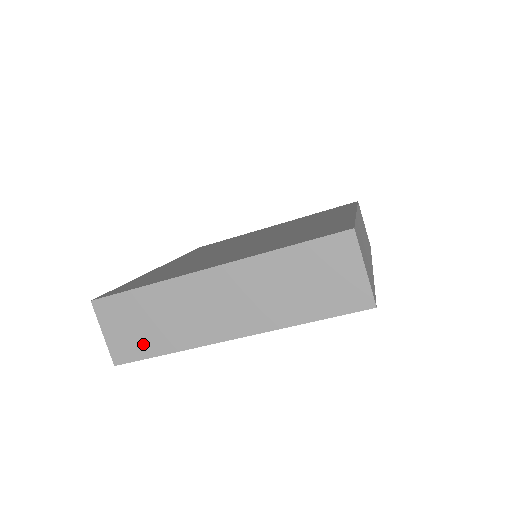
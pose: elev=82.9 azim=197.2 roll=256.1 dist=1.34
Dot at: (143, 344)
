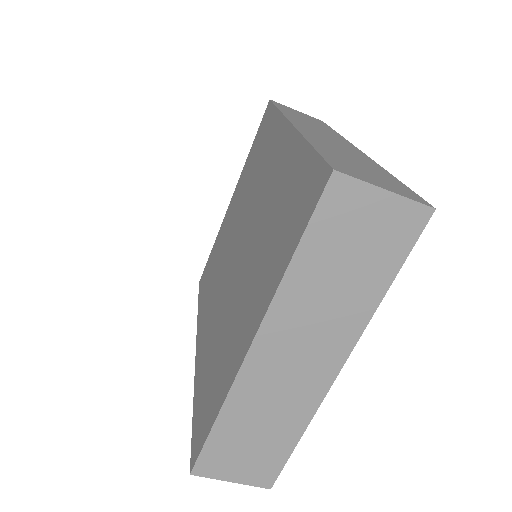
Dot at: (272, 454)
